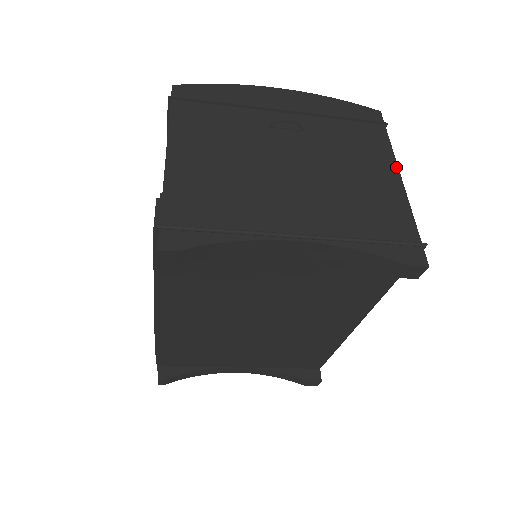
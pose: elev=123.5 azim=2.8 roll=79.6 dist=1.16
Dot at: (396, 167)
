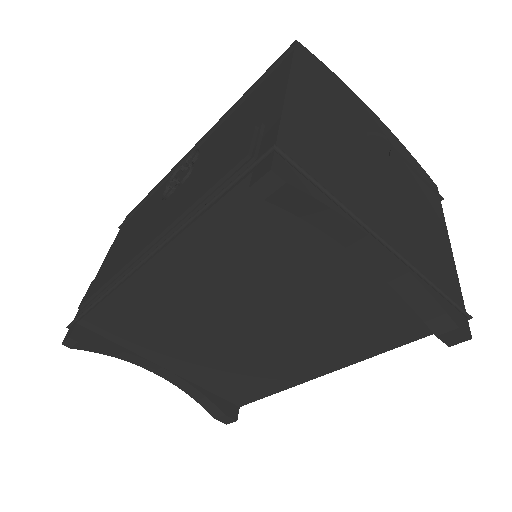
Dot at: (448, 238)
